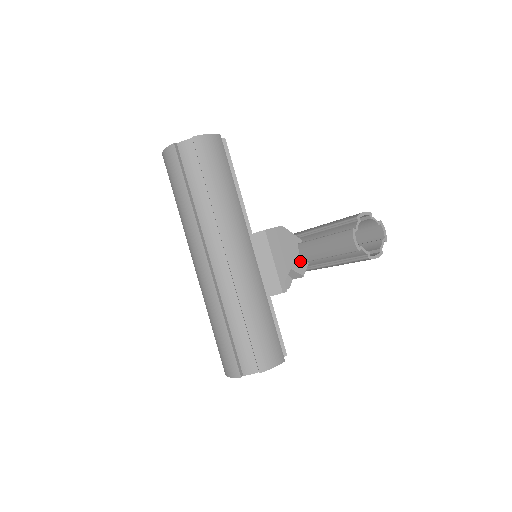
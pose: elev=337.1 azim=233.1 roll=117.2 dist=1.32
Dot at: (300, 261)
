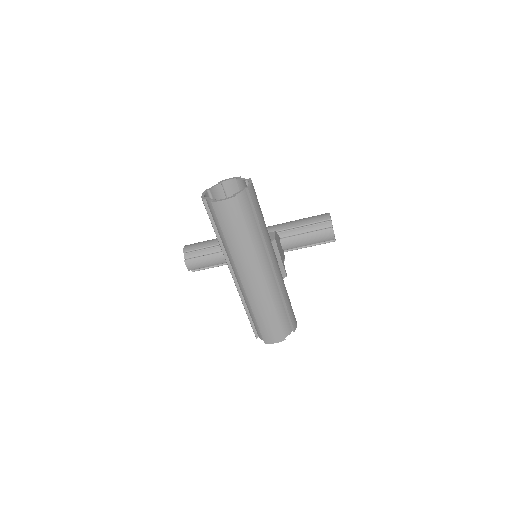
Dot at: (282, 251)
